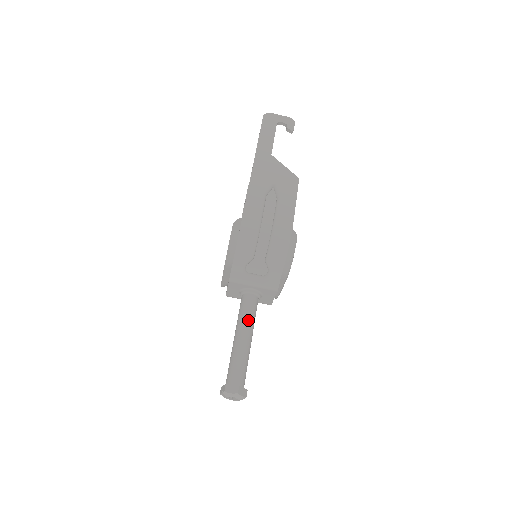
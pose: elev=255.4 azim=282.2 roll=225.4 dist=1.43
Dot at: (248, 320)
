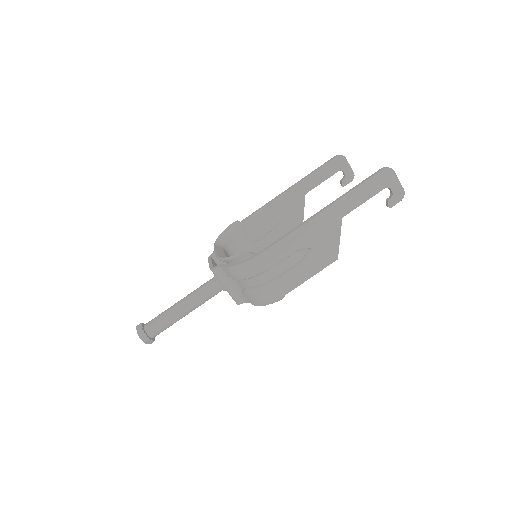
Dot at: (198, 302)
